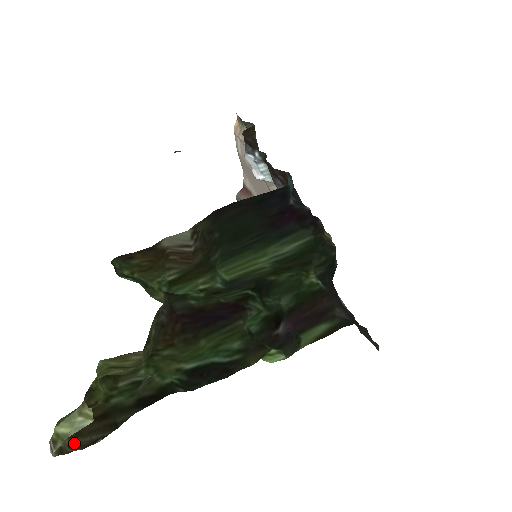
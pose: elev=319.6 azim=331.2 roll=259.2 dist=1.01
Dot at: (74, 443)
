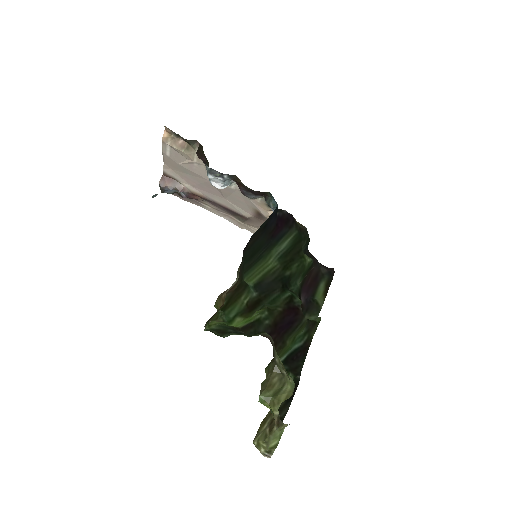
Dot at: occluded
